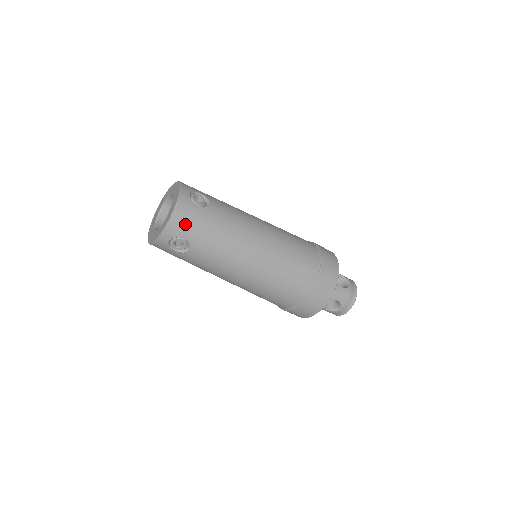
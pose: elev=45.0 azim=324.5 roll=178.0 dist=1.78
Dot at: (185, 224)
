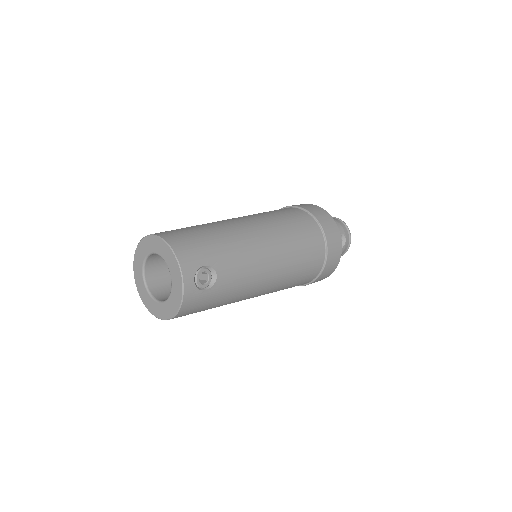
Dot at: (191, 311)
